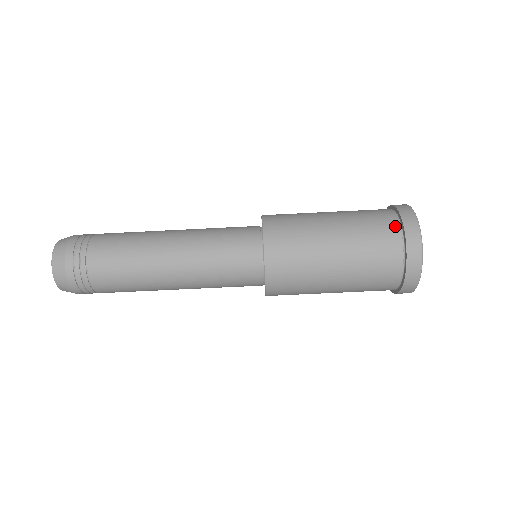
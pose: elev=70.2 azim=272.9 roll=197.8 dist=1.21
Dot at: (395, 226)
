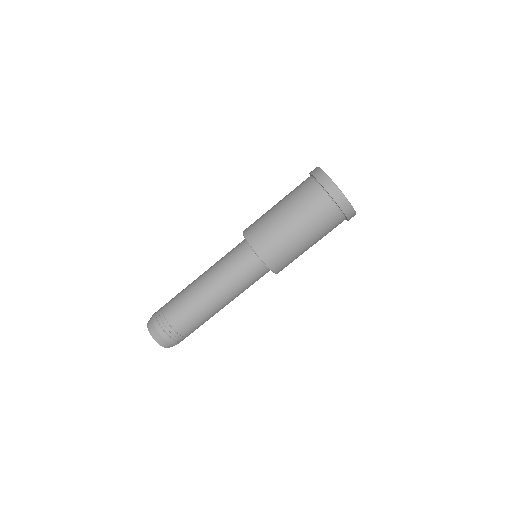
Dot at: (322, 193)
